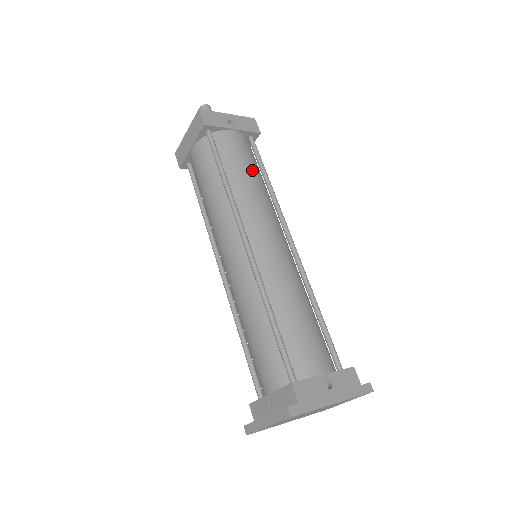
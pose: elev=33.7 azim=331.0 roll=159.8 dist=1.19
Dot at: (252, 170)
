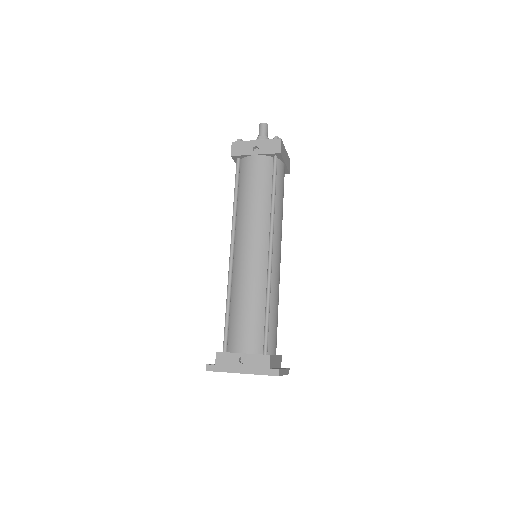
Dot at: (257, 191)
